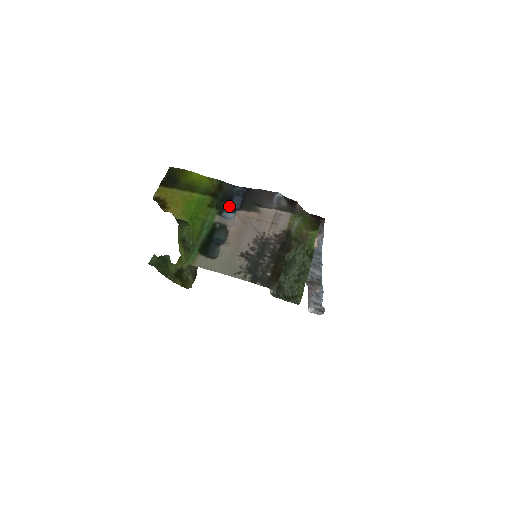
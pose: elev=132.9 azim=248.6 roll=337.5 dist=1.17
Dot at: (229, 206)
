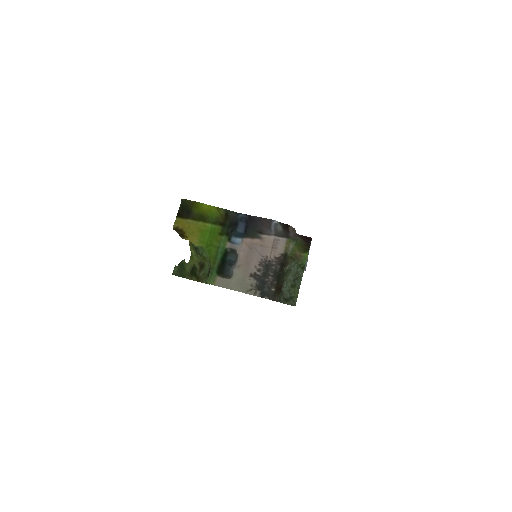
Dot at: (235, 231)
